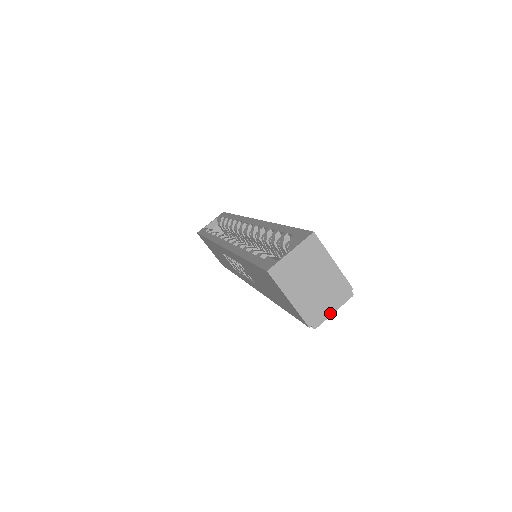
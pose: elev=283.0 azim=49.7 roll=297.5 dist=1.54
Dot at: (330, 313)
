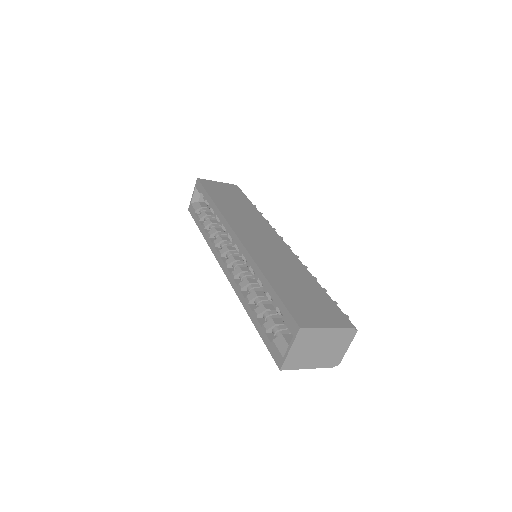
Dot at: (345, 351)
